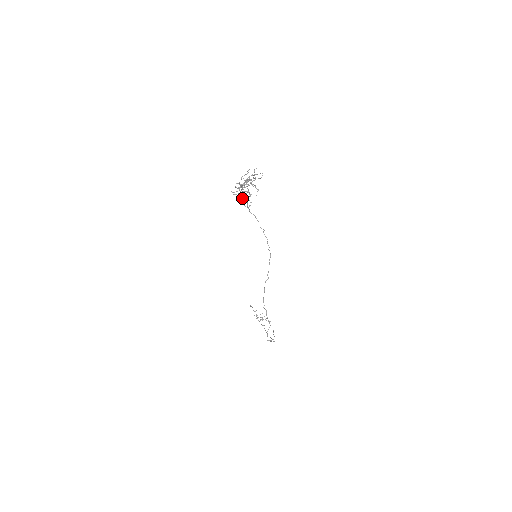
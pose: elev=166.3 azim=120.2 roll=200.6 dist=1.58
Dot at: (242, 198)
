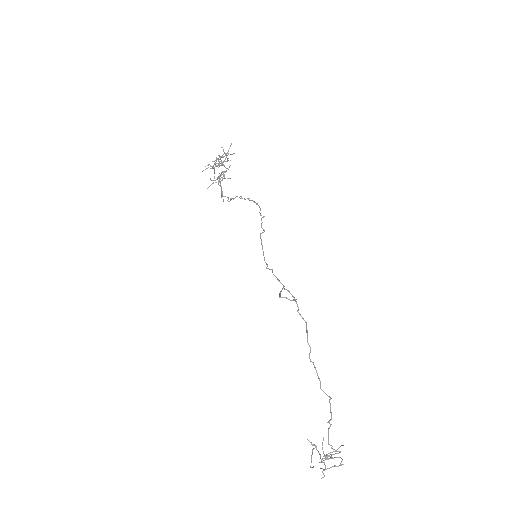
Dot at: (213, 168)
